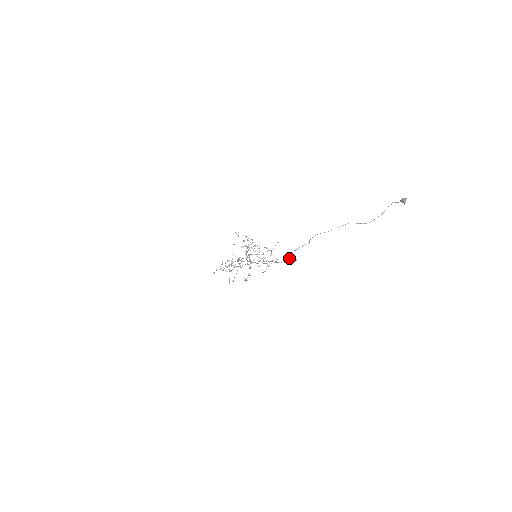
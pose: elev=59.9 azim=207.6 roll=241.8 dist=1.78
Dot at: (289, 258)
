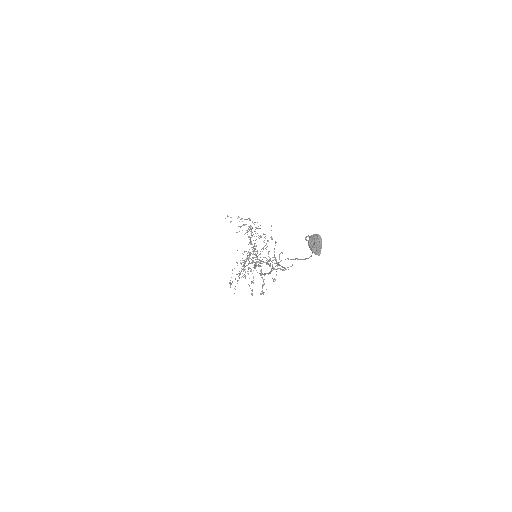
Dot at: (280, 269)
